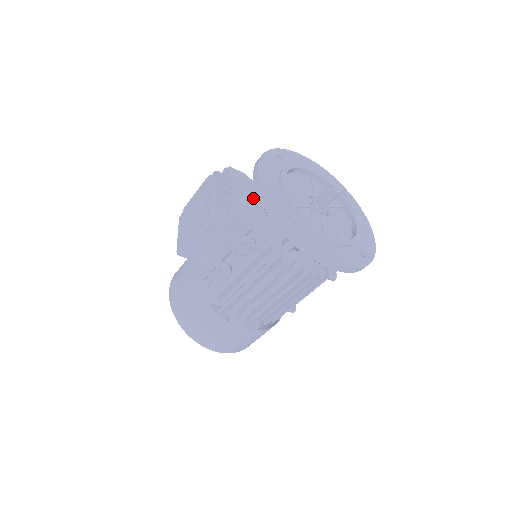
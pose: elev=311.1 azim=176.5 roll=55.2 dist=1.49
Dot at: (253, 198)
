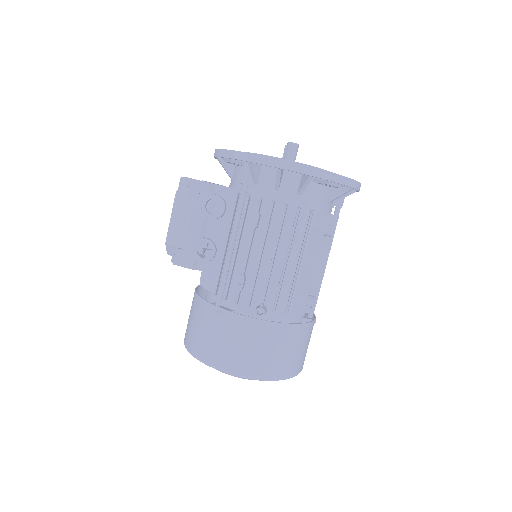
Dot at: occluded
